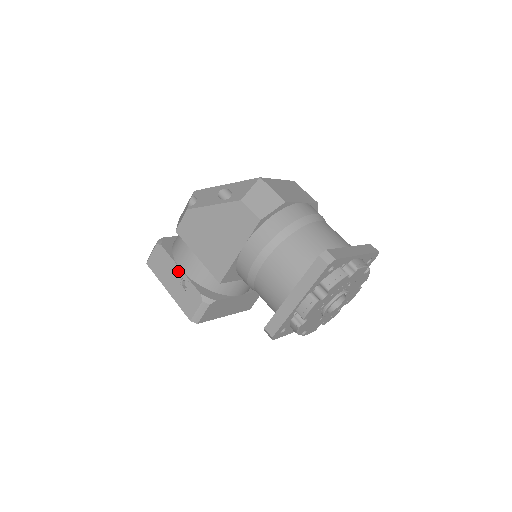
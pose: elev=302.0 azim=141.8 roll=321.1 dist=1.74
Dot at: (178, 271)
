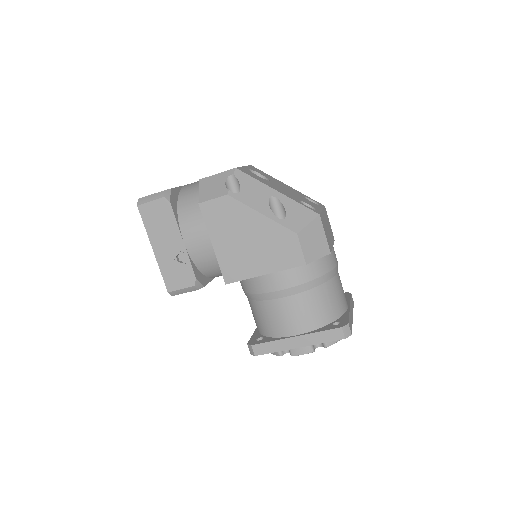
Dot at: (179, 242)
